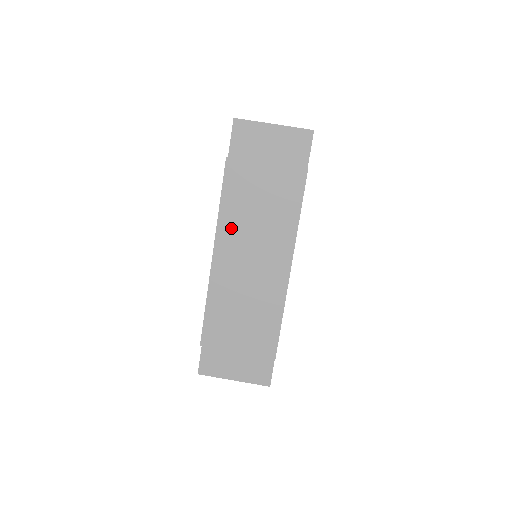
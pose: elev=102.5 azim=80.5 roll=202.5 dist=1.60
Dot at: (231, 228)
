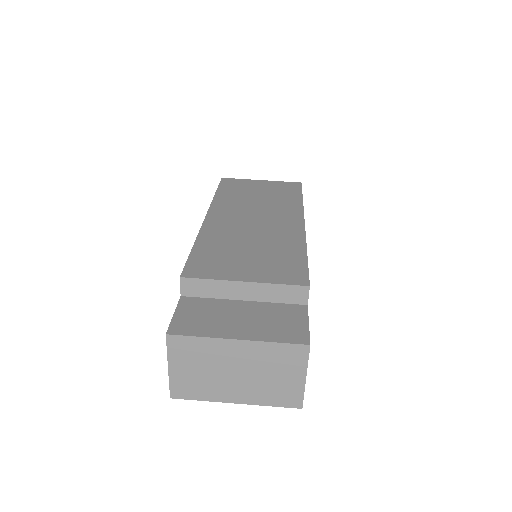
Dot at: (228, 203)
